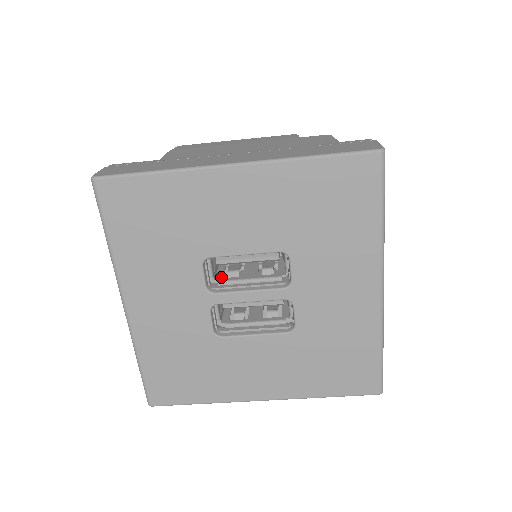
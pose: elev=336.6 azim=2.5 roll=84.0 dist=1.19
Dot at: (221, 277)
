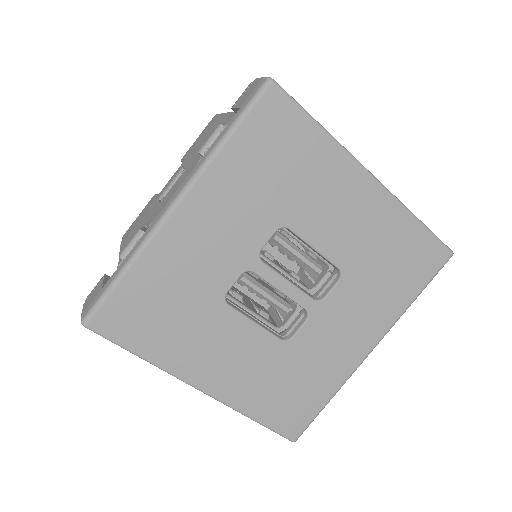
Dot at: occluded
